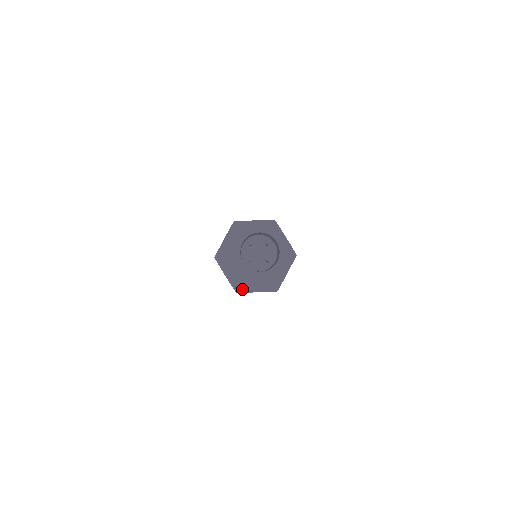
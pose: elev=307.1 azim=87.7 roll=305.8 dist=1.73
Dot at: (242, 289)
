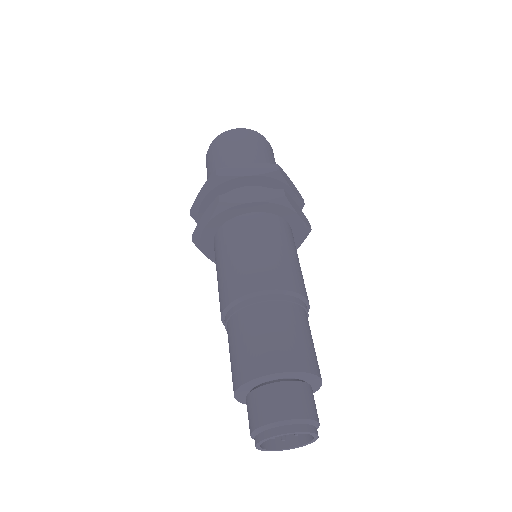
Dot at: occluded
